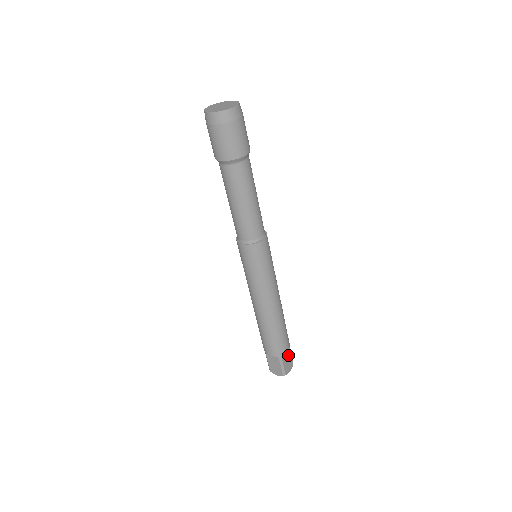
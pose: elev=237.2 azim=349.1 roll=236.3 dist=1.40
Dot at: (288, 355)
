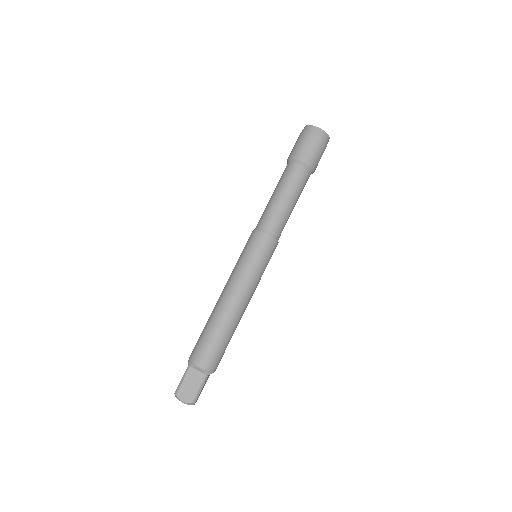
Dot at: (197, 381)
